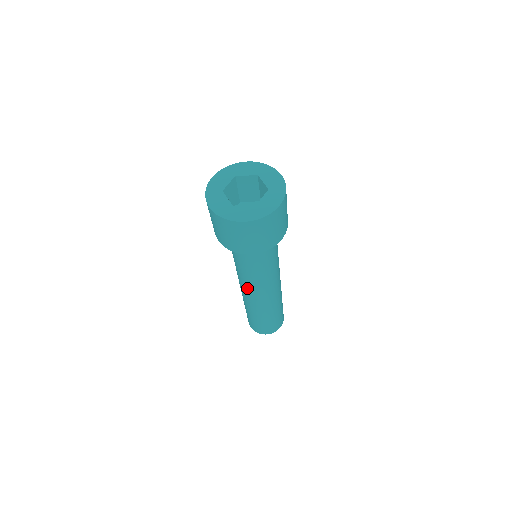
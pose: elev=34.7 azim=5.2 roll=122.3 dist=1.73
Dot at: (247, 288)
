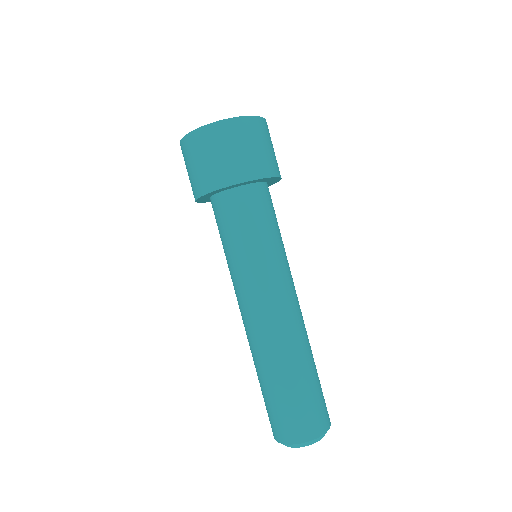
Dot at: (278, 295)
